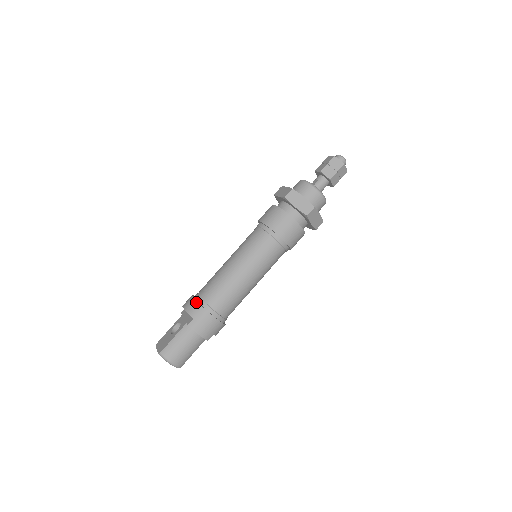
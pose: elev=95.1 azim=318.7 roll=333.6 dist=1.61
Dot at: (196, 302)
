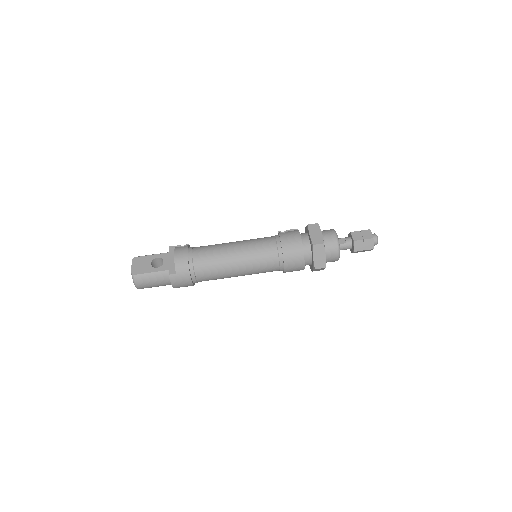
Dot at: (187, 263)
